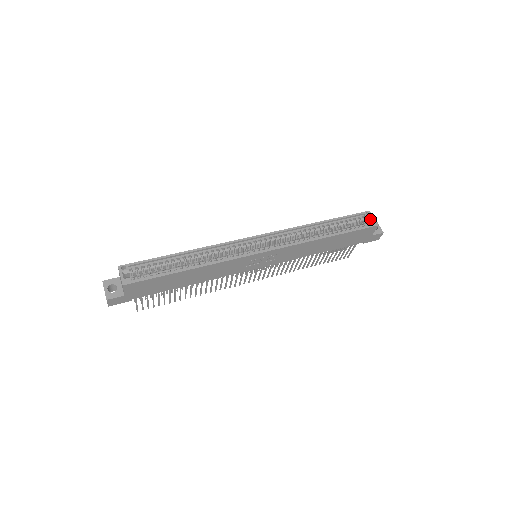
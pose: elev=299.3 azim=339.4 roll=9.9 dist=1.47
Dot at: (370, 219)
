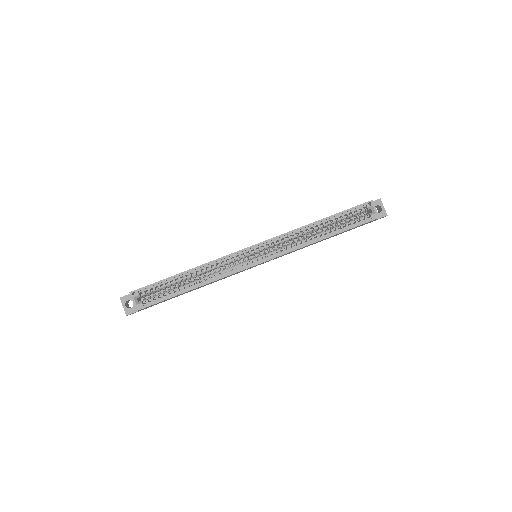
Dot at: (372, 210)
